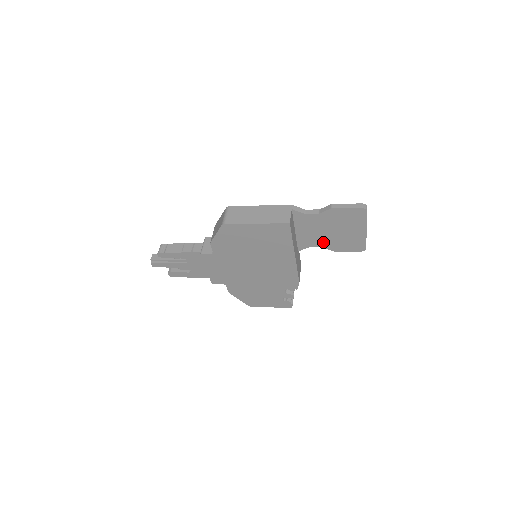
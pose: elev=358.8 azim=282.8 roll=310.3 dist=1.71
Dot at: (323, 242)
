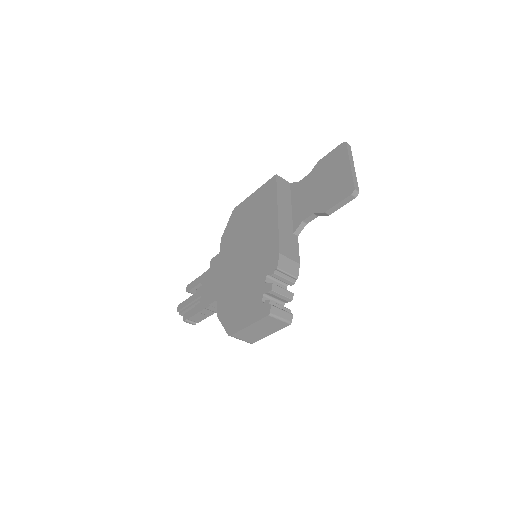
Dot at: (314, 206)
